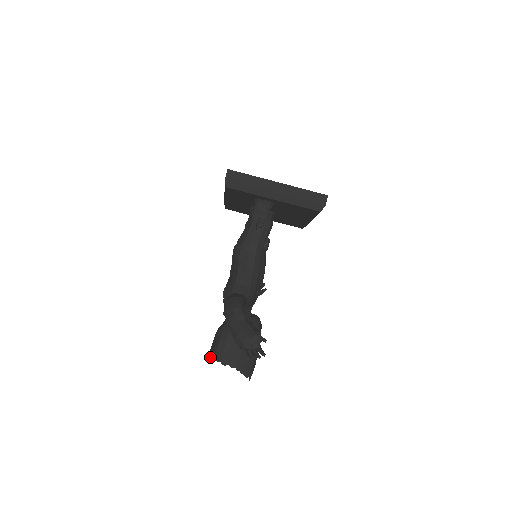
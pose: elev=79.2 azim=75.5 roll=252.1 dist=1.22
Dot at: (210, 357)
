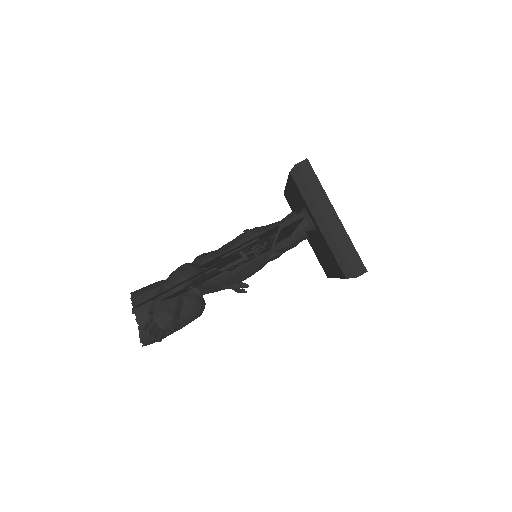
Dot at: (132, 294)
